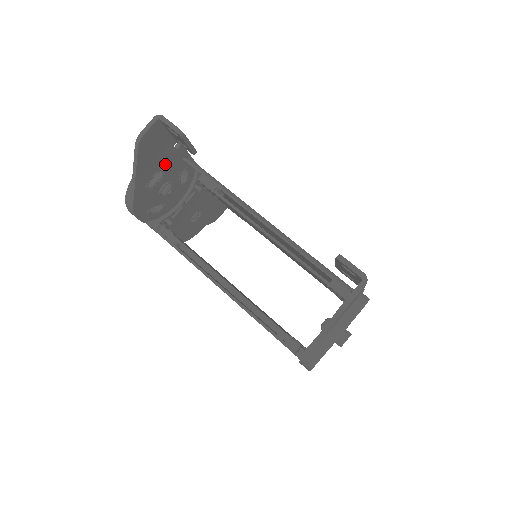
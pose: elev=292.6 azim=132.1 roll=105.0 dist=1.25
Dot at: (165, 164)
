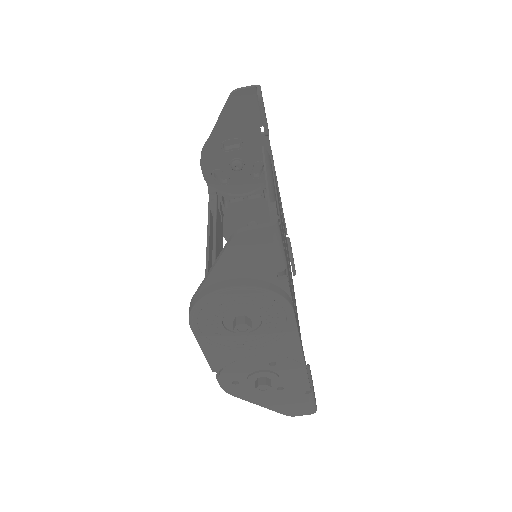
Dot at: (246, 138)
